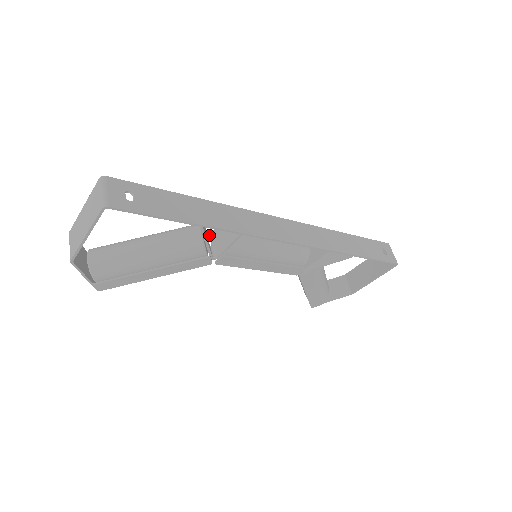
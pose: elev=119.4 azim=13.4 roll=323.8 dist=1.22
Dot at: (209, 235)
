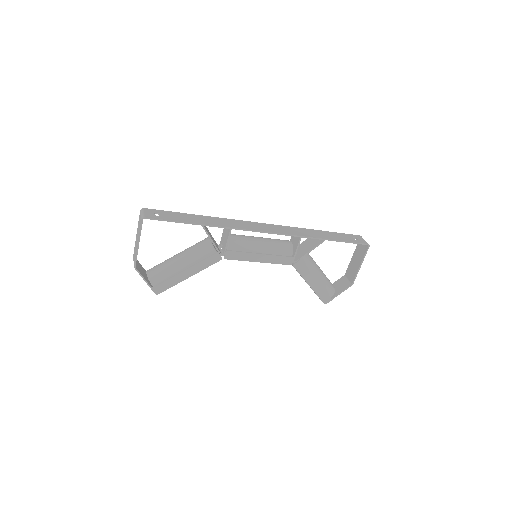
Dot at: (219, 245)
